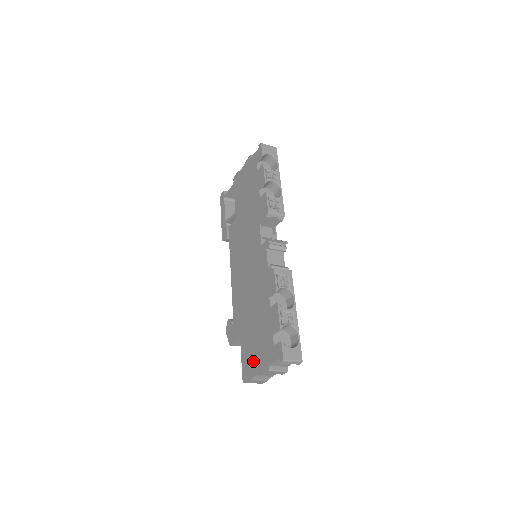
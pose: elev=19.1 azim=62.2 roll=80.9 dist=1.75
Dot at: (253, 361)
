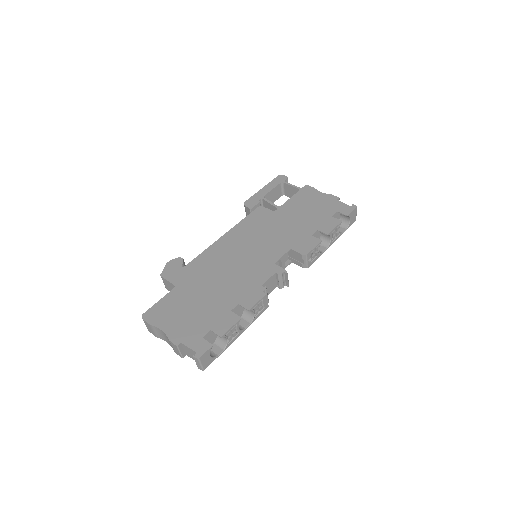
Dot at: (170, 318)
